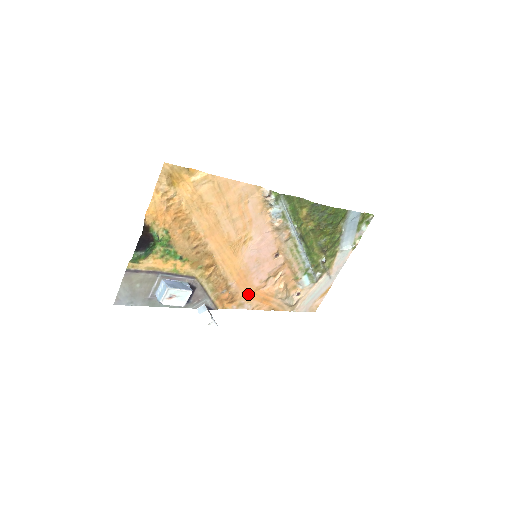
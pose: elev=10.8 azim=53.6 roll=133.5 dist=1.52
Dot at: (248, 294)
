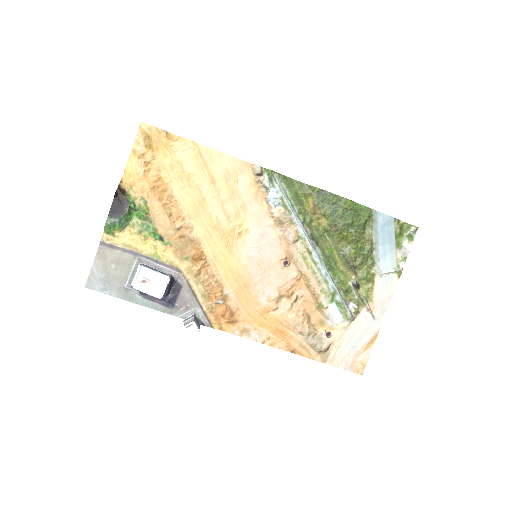
Dot at: (254, 316)
